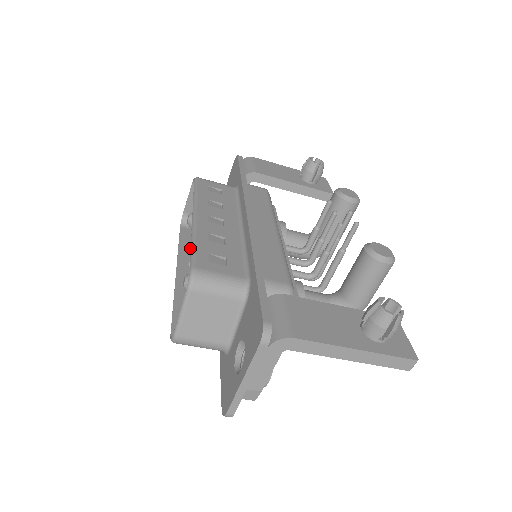
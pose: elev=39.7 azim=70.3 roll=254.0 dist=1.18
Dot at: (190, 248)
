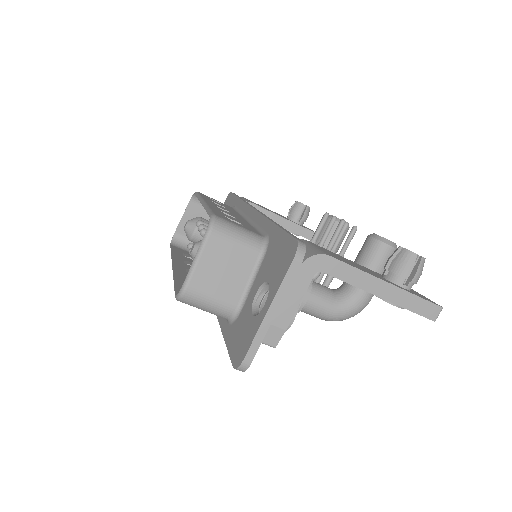
Dot at: occluded
